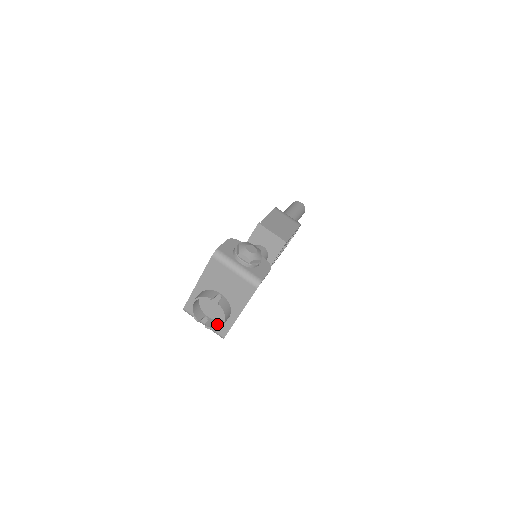
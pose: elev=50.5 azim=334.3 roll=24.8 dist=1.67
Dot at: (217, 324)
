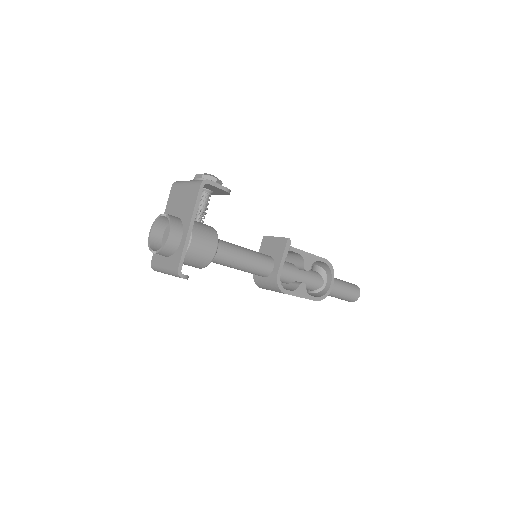
Dot at: (168, 246)
